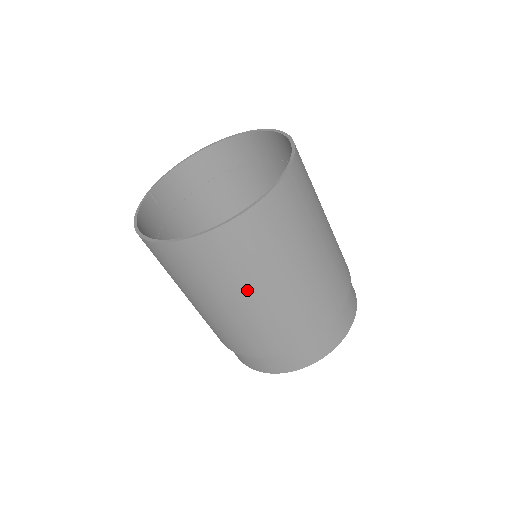
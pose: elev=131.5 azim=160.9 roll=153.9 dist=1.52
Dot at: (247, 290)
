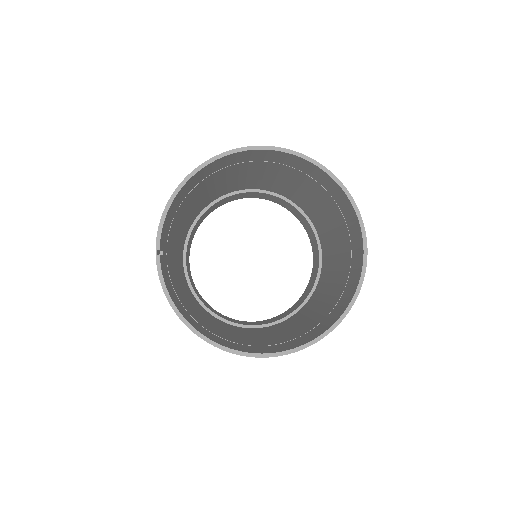
Dot at: occluded
